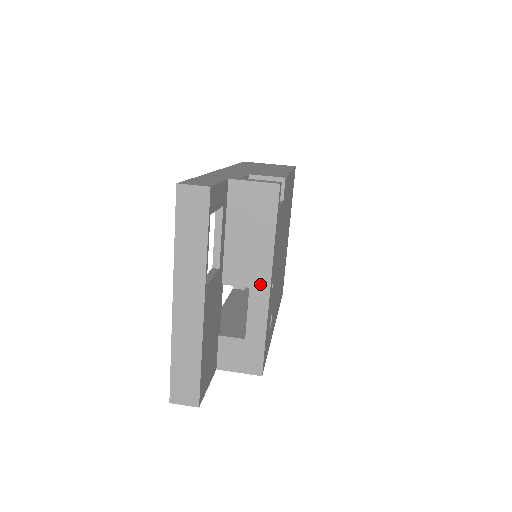
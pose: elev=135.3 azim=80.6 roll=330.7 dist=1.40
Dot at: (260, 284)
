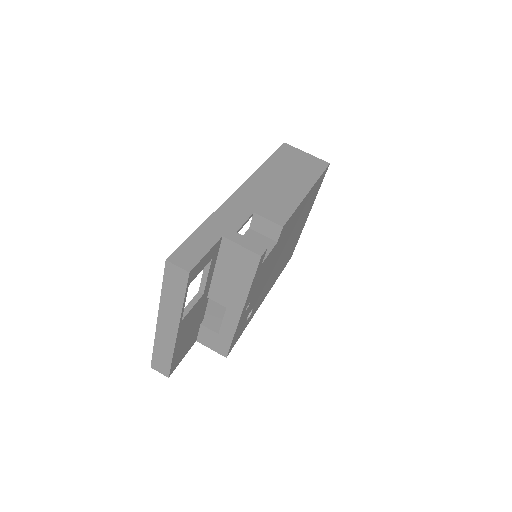
Dot at: (234, 309)
